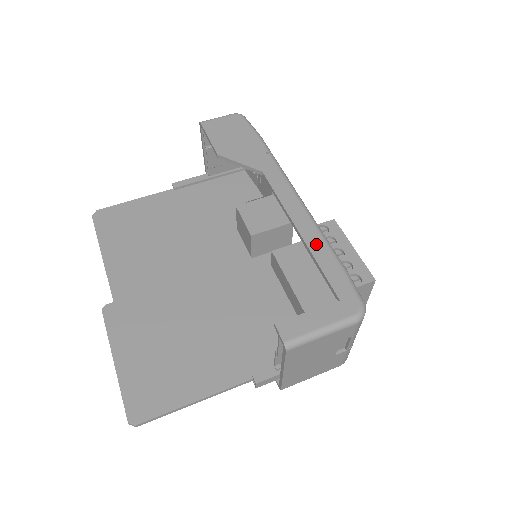
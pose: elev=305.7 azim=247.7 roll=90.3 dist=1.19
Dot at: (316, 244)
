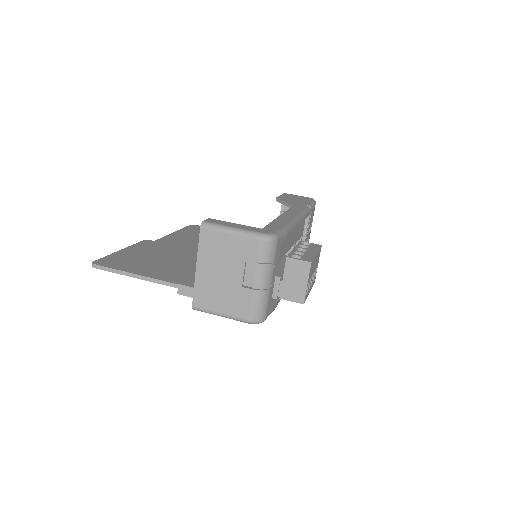
Dot at: (282, 220)
